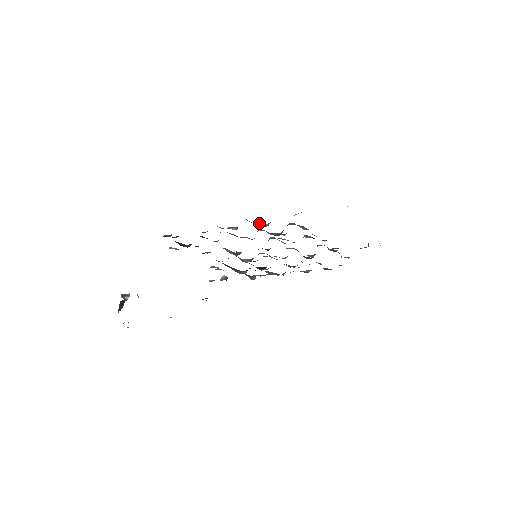
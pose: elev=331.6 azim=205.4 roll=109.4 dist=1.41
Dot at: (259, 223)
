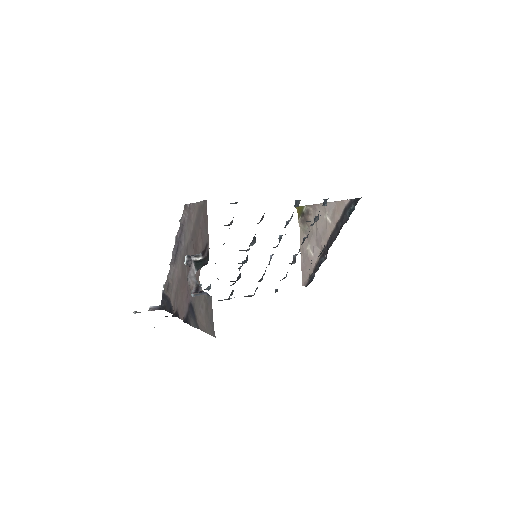
Dot at: occluded
